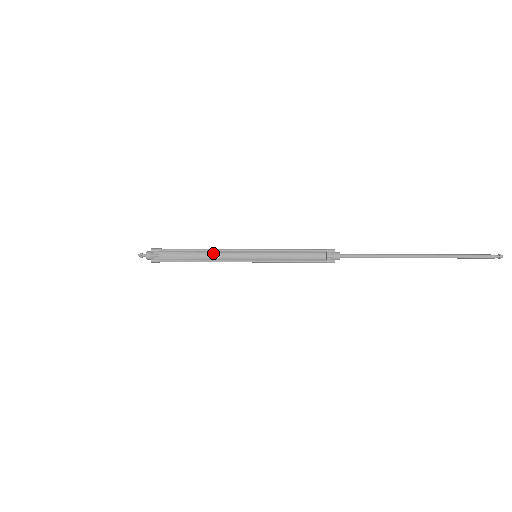
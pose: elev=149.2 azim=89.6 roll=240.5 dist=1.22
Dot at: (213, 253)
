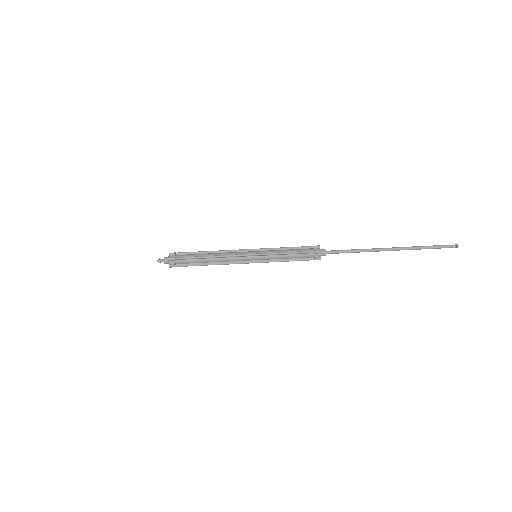
Dot at: (220, 258)
